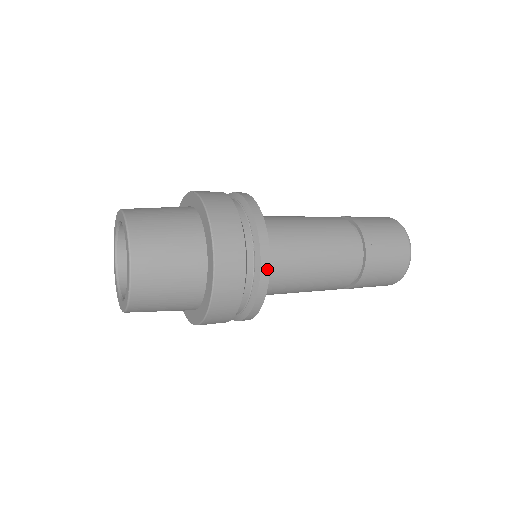
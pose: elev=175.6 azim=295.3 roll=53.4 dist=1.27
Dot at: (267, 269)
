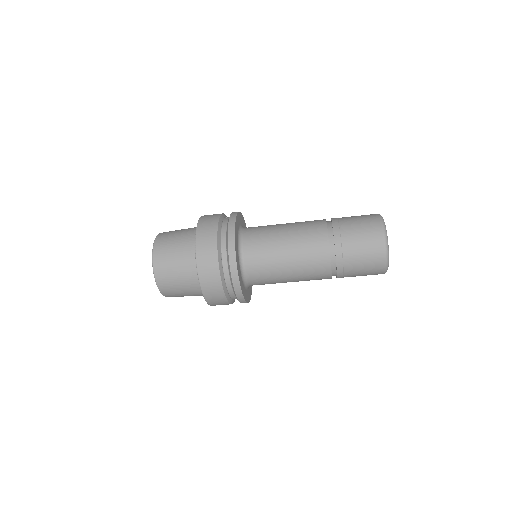
Dot at: (235, 265)
